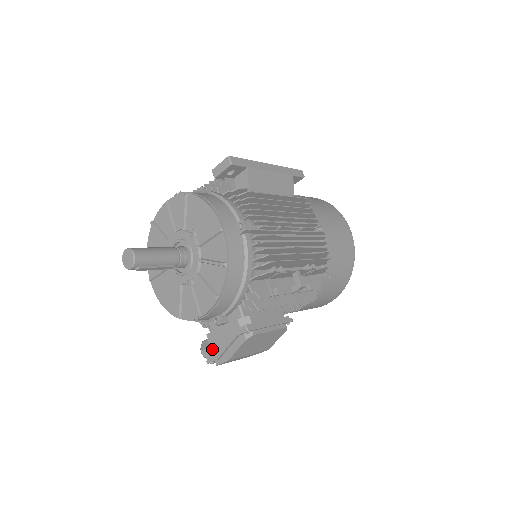
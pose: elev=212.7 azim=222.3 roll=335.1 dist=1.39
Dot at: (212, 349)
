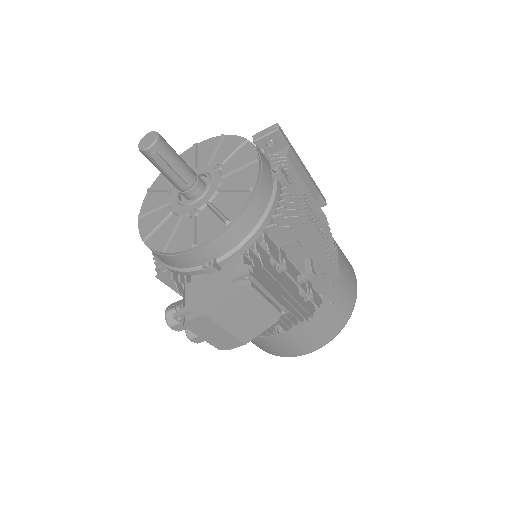
Dot at: (187, 300)
